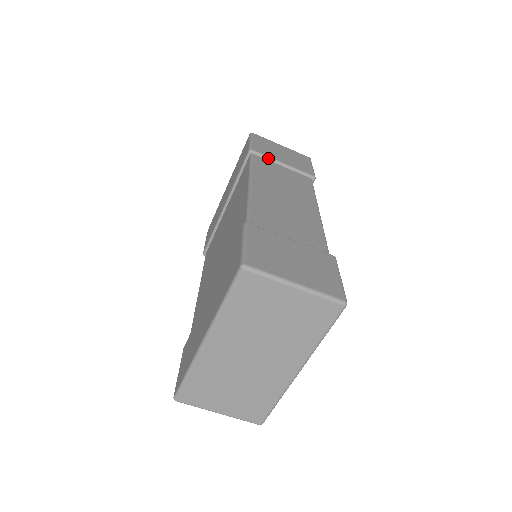
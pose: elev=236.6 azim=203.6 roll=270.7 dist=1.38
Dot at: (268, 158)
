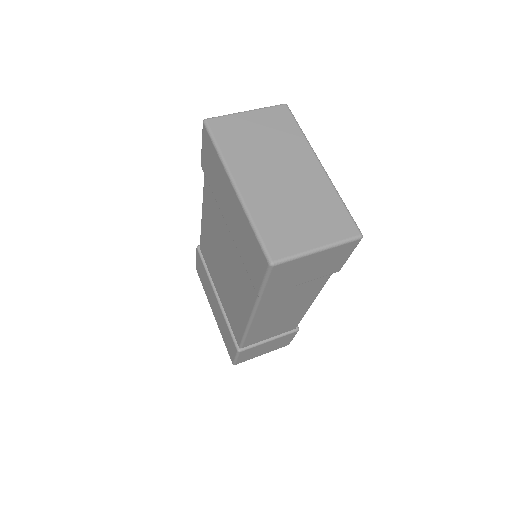
Dot at: occluded
